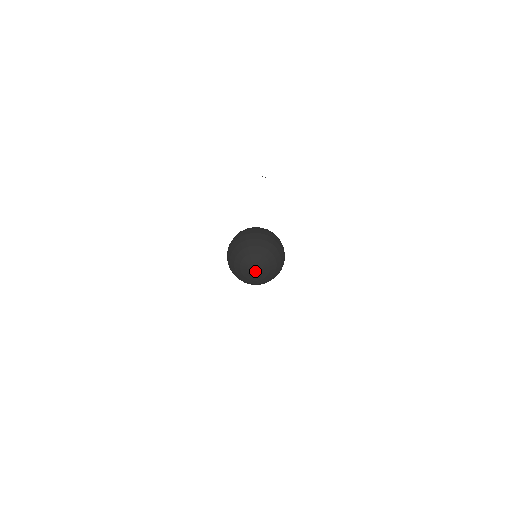
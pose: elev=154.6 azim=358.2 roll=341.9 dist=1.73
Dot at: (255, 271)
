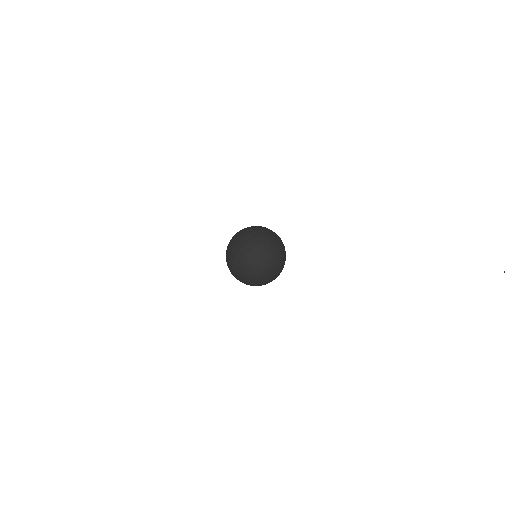
Dot at: (267, 275)
